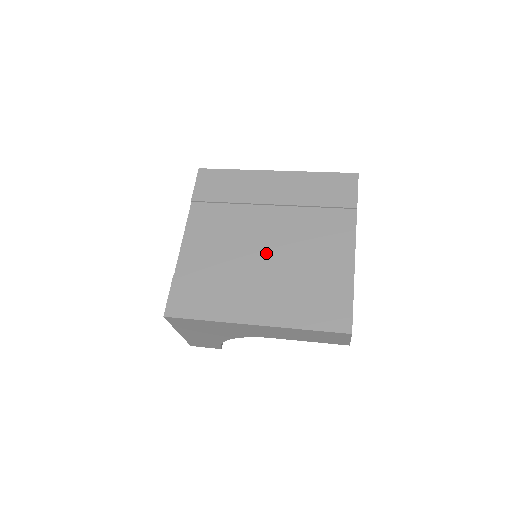
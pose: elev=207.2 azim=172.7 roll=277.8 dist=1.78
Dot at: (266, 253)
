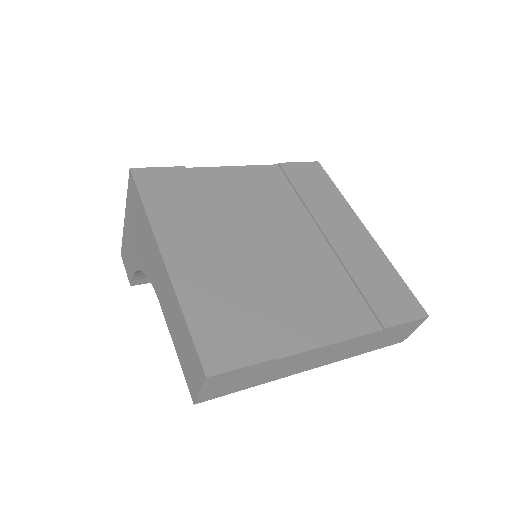
Dot at: (263, 246)
